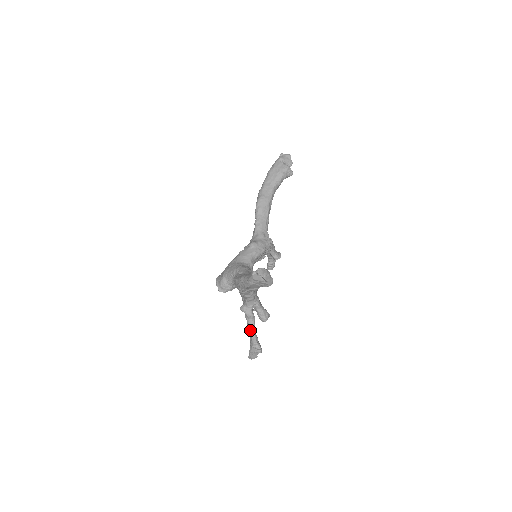
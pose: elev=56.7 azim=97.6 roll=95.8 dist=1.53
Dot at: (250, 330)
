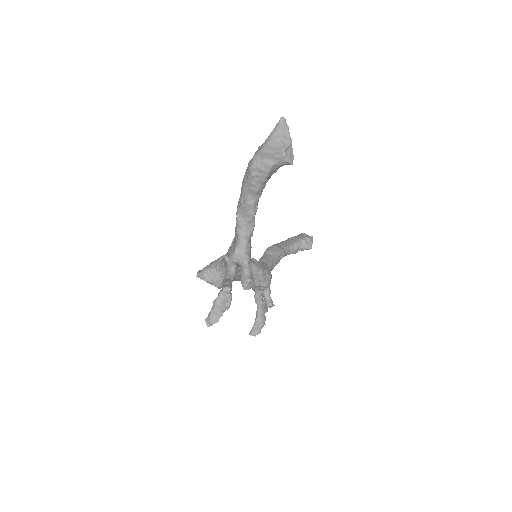
Dot at: (226, 279)
